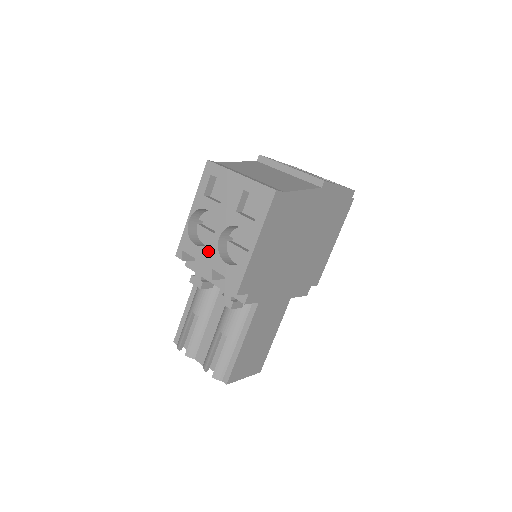
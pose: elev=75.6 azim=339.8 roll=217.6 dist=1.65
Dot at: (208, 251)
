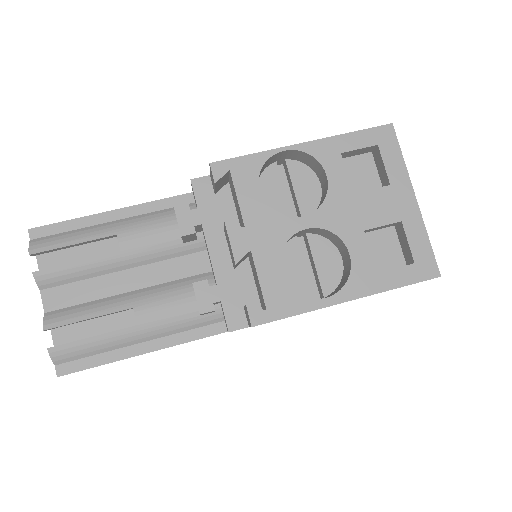
Dot at: (271, 223)
